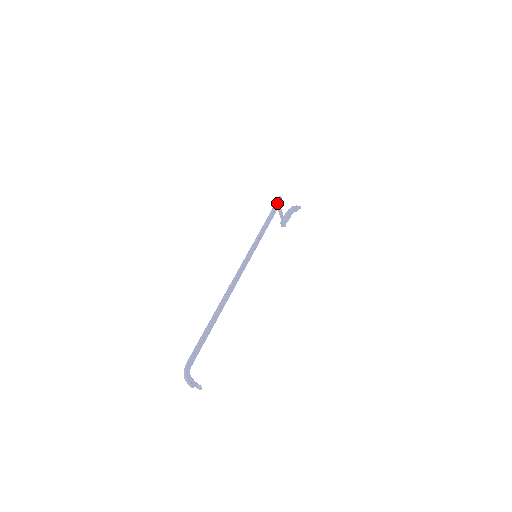
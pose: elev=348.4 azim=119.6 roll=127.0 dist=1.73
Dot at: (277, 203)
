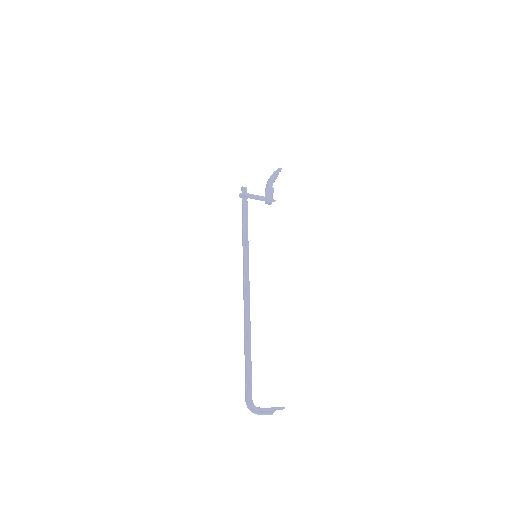
Dot at: (242, 196)
